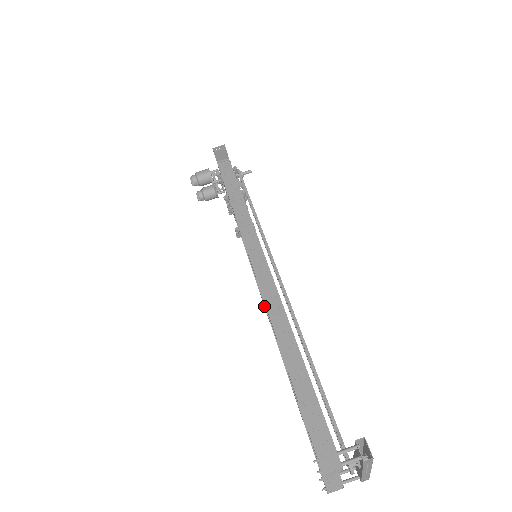
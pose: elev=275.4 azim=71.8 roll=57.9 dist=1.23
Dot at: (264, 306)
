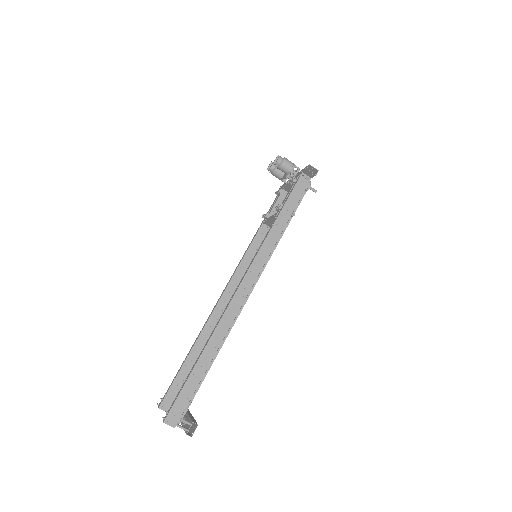
Dot at: (230, 280)
